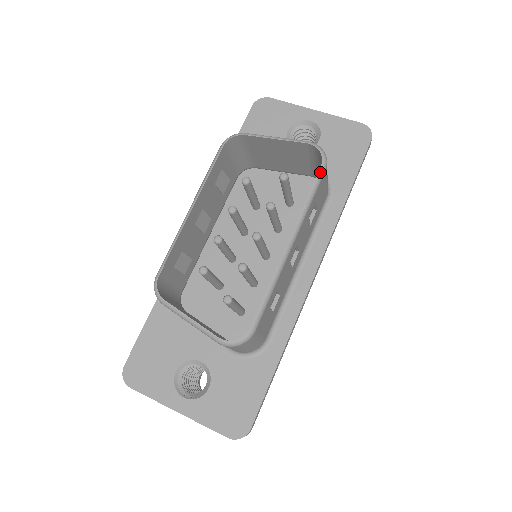
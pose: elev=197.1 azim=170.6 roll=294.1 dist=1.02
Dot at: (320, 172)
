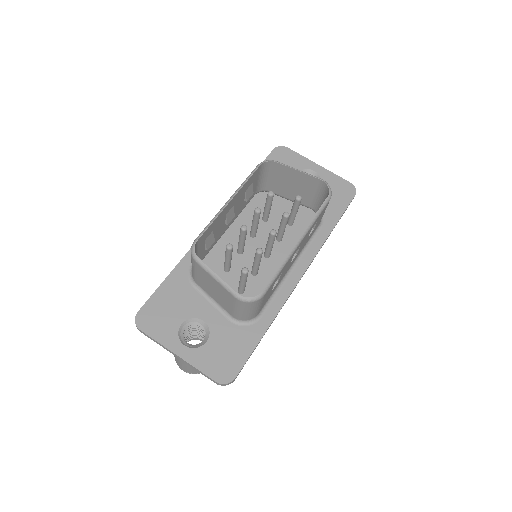
Dot at: (327, 200)
